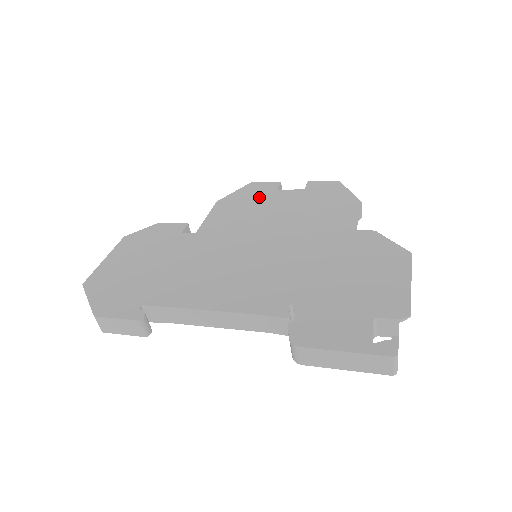
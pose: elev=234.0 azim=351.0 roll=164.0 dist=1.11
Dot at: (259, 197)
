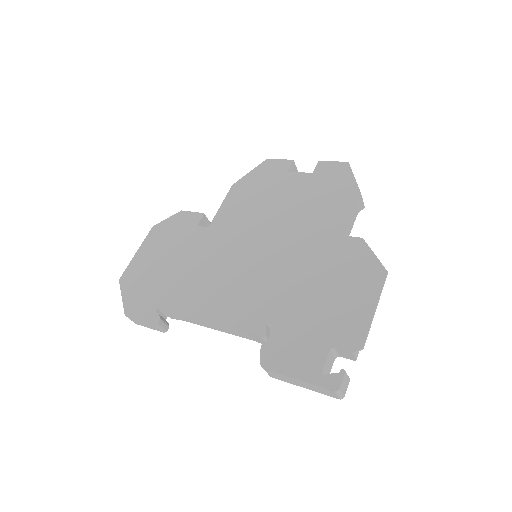
Dot at: (269, 182)
